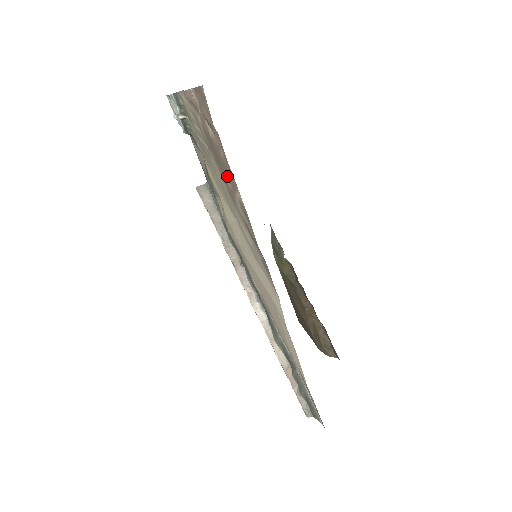
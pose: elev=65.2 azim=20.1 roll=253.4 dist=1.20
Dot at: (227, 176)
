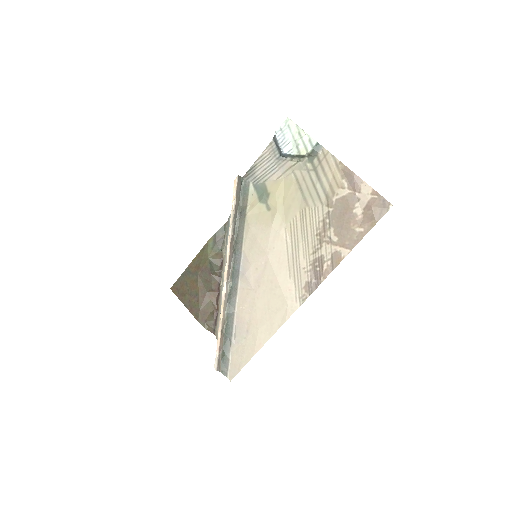
Dot at: (341, 234)
